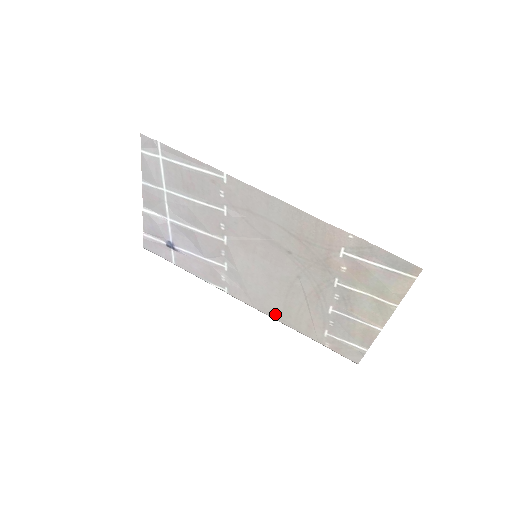
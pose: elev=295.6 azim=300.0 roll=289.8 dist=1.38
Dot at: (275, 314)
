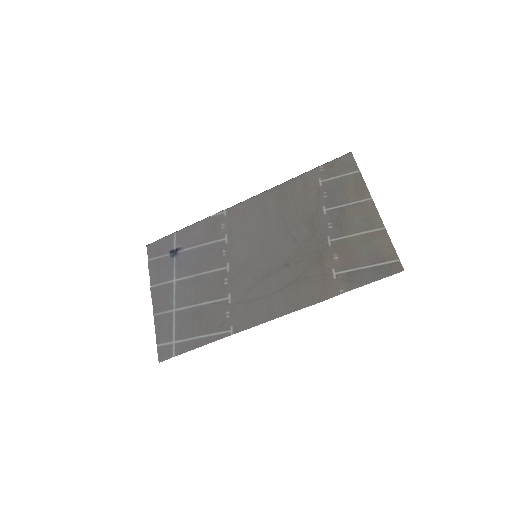
Dot at: (272, 194)
